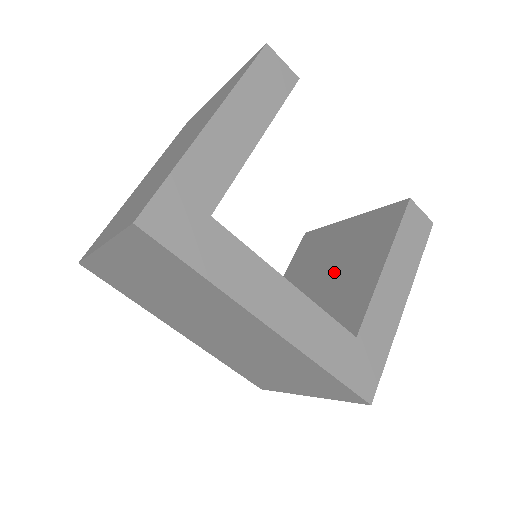
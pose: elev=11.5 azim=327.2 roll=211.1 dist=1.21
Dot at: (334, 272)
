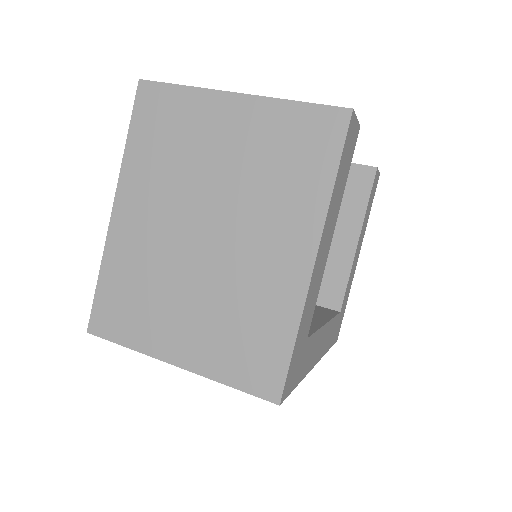
Dot at: occluded
